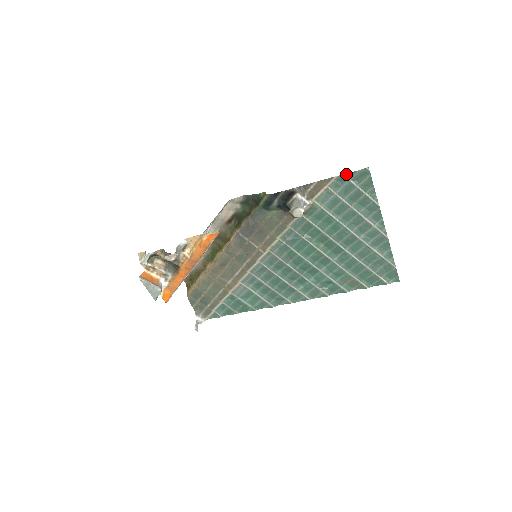
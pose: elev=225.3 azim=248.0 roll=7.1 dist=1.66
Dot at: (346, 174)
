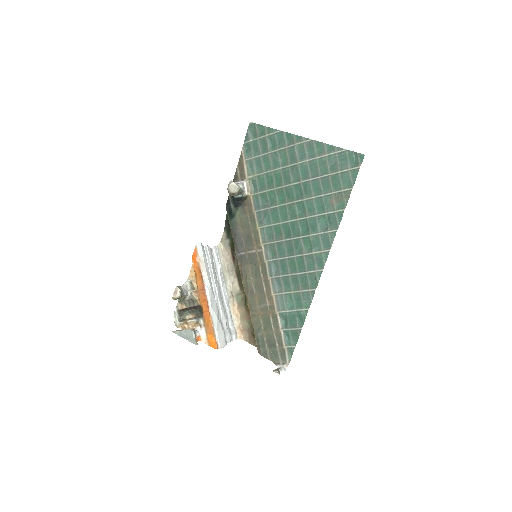
Dot at: (245, 141)
